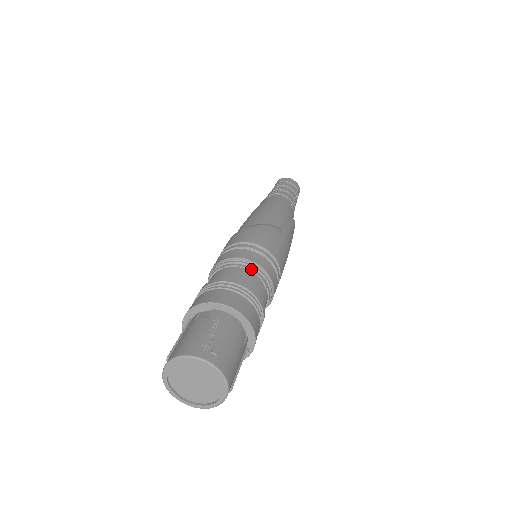
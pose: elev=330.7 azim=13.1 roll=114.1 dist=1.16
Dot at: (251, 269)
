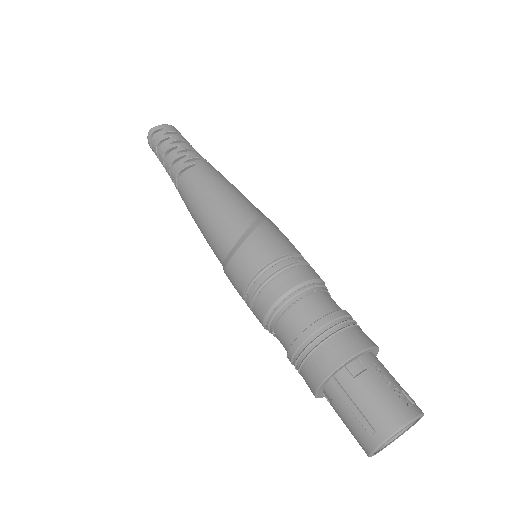
Dot at: (322, 288)
